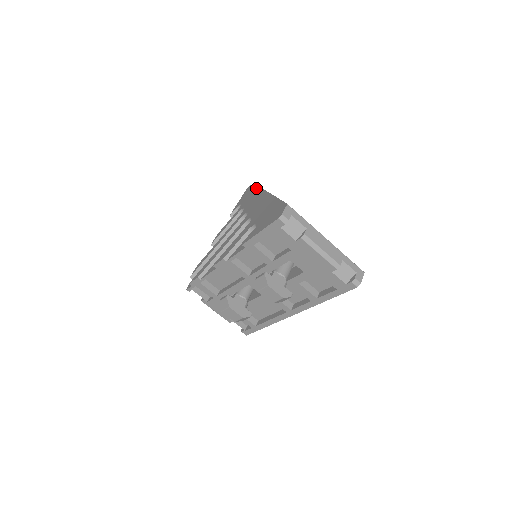
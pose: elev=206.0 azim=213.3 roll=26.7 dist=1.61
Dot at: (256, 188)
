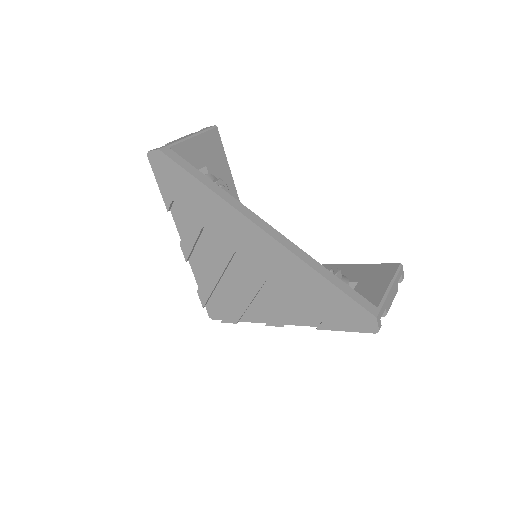
Dot at: (203, 189)
